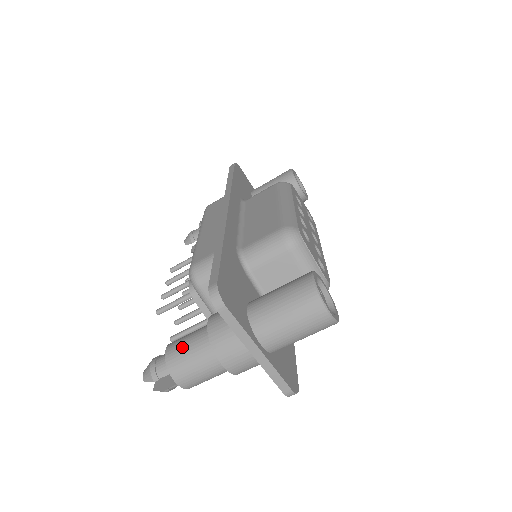
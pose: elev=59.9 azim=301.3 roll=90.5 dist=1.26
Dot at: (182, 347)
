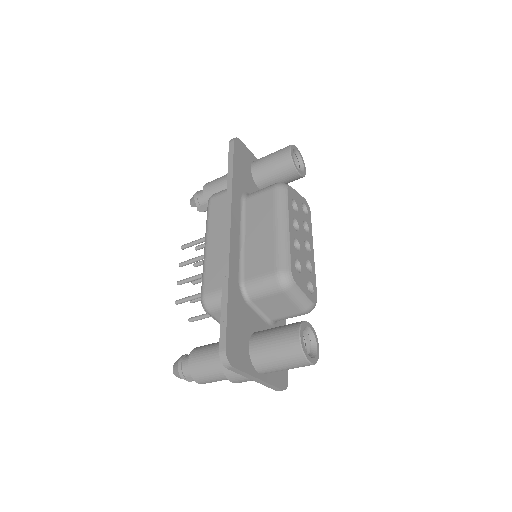
Dot at: (201, 364)
